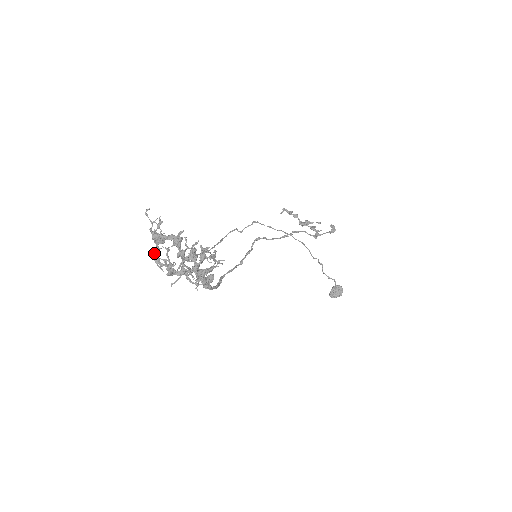
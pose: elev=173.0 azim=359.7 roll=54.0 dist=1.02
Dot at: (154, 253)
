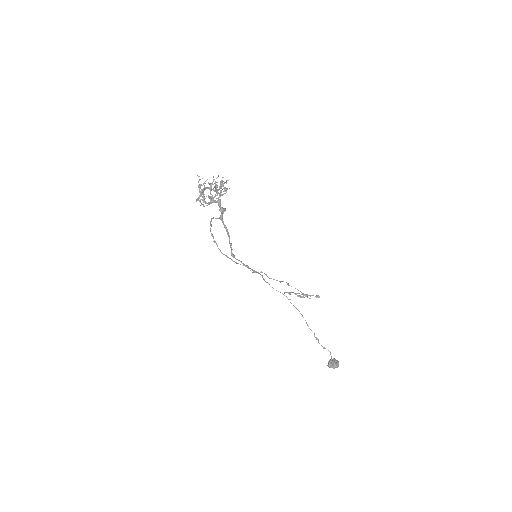
Dot at: (198, 198)
